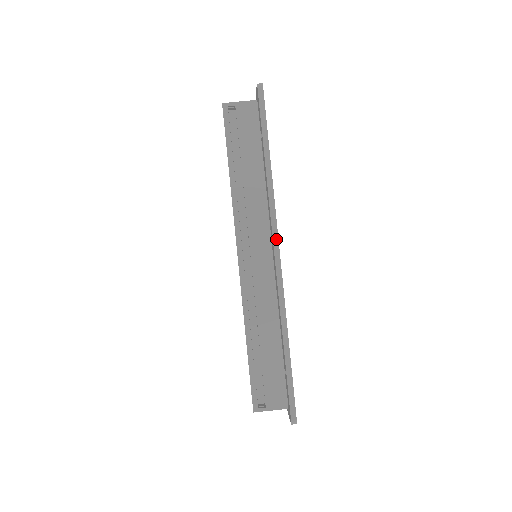
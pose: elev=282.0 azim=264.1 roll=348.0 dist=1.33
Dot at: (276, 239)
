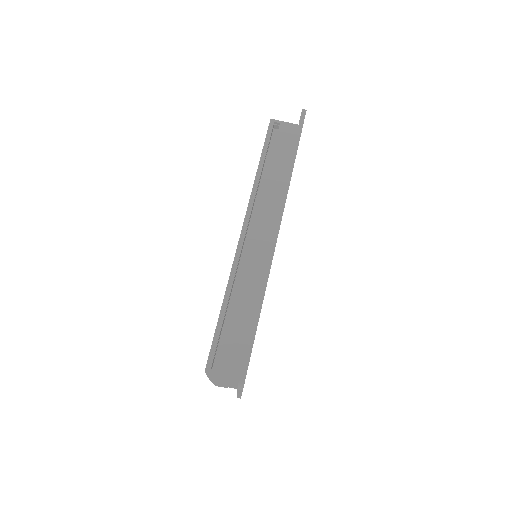
Dot at: (280, 219)
